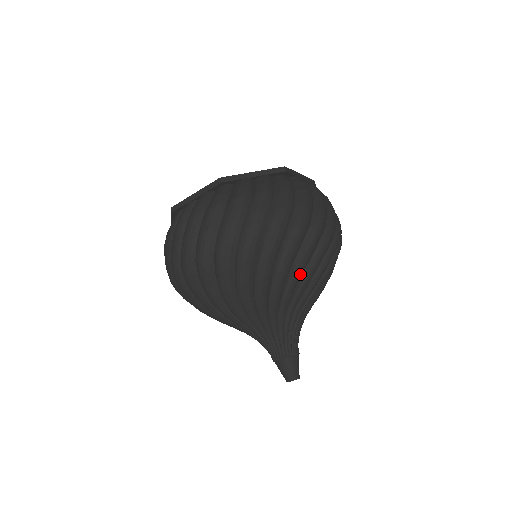
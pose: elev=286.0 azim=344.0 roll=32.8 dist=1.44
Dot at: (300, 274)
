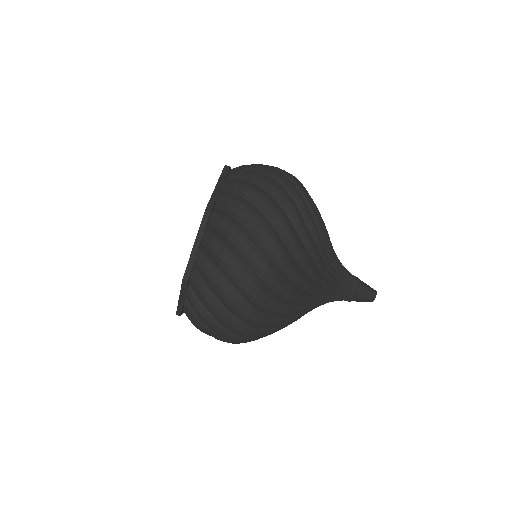
Dot at: (309, 261)
